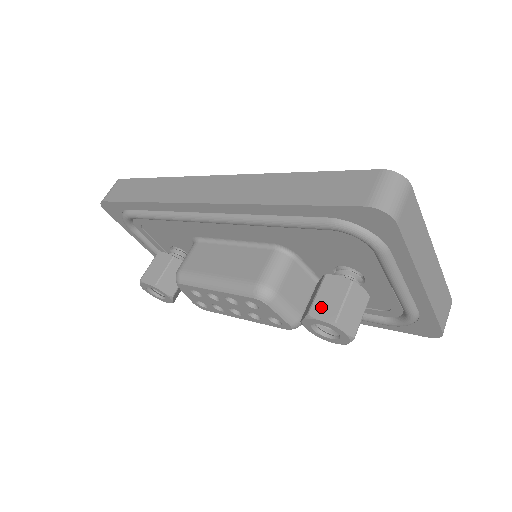
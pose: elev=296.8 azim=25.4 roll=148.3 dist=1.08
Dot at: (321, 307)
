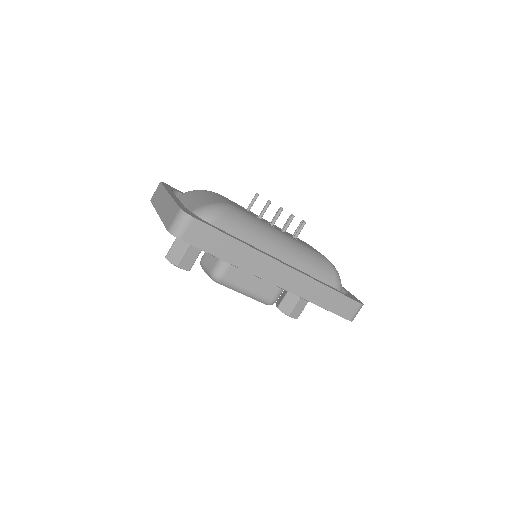
Dot at: (295, 313)
